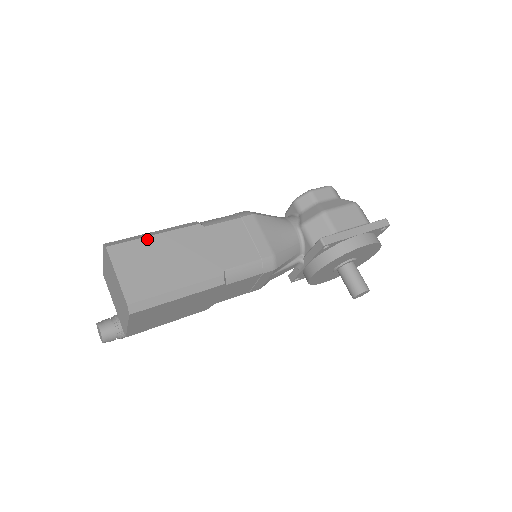
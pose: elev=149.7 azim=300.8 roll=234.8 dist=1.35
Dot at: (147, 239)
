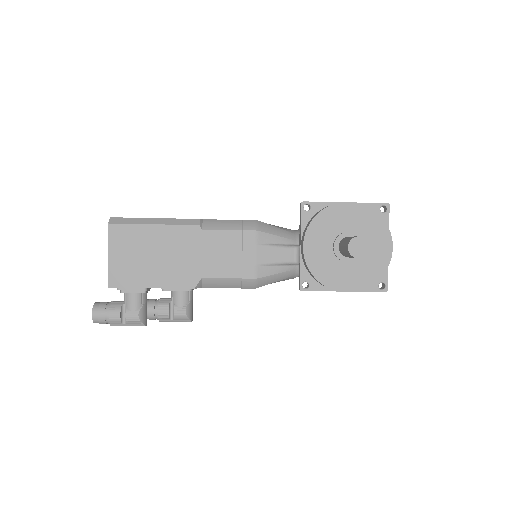
Dot at: occluded
